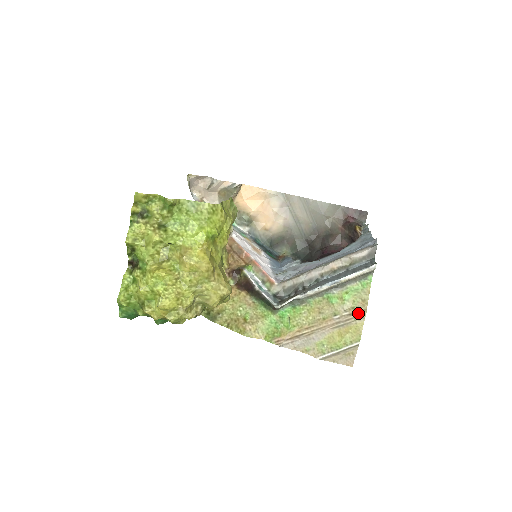
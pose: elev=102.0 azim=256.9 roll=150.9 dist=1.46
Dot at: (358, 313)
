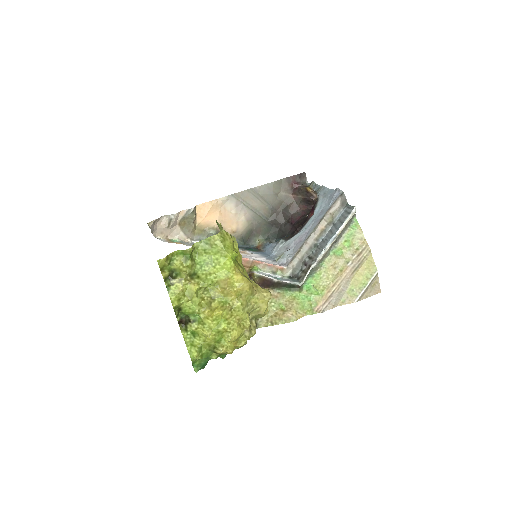
Dot at: (364, 251)
